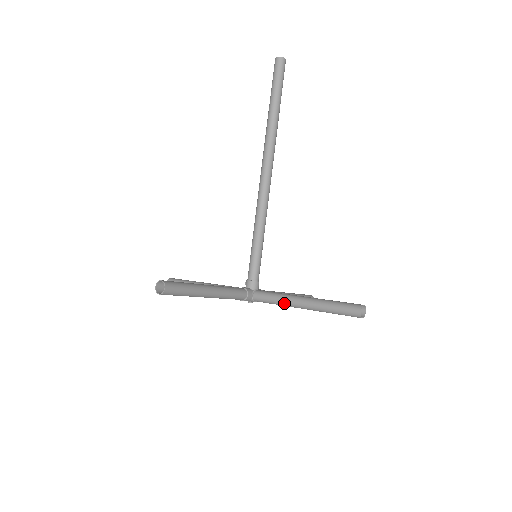
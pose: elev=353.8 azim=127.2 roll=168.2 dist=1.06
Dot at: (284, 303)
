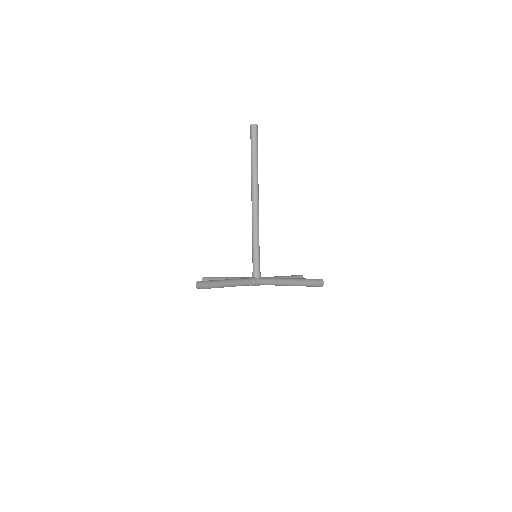
Dot at: (276, 284)
